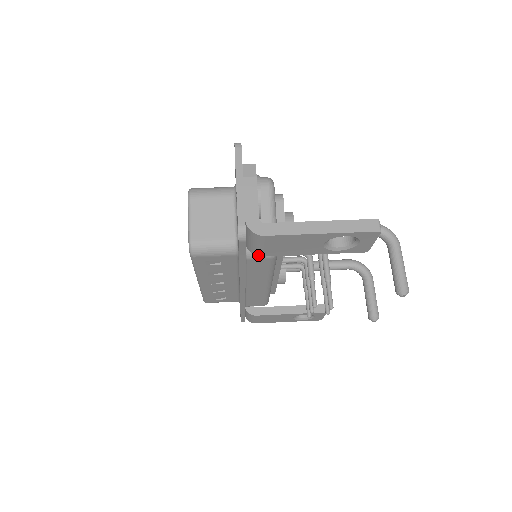
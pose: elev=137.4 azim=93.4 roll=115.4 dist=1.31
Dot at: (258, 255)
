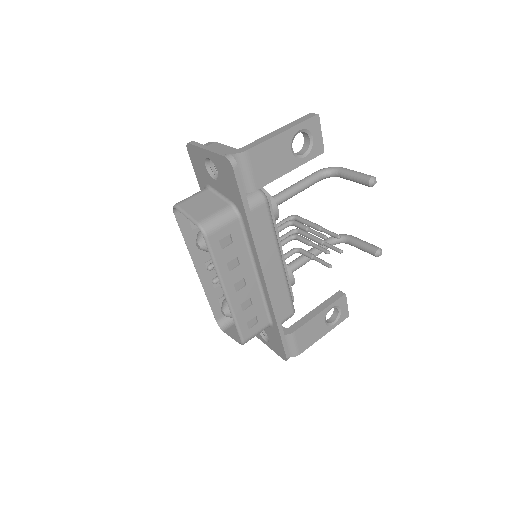
Dot at: (254, 190)
